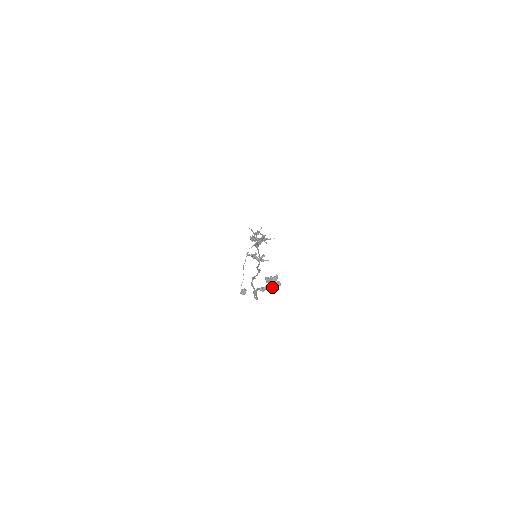
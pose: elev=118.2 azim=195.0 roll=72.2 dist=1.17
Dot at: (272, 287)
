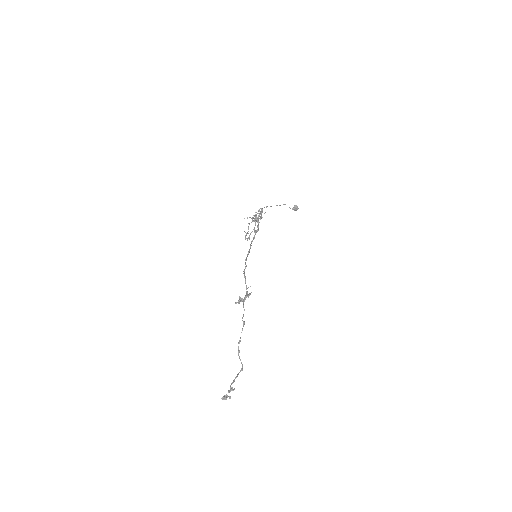
Dot at: (232, 390)
